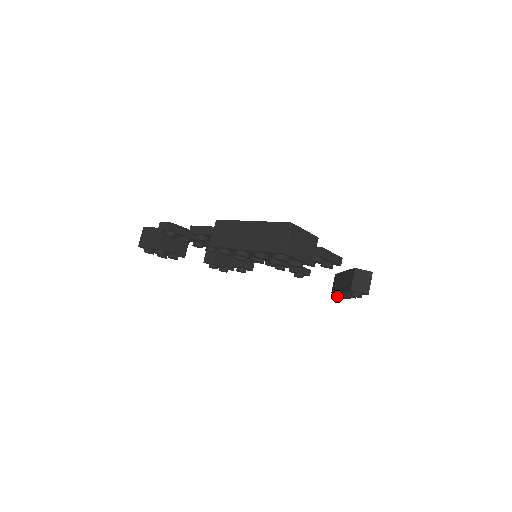
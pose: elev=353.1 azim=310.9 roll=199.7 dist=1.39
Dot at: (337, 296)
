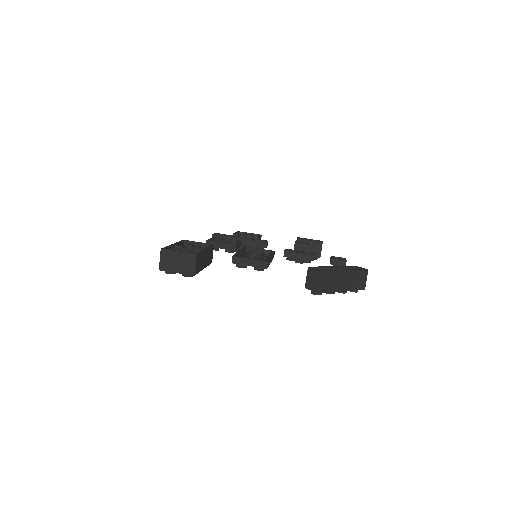
Dot at: occluded
